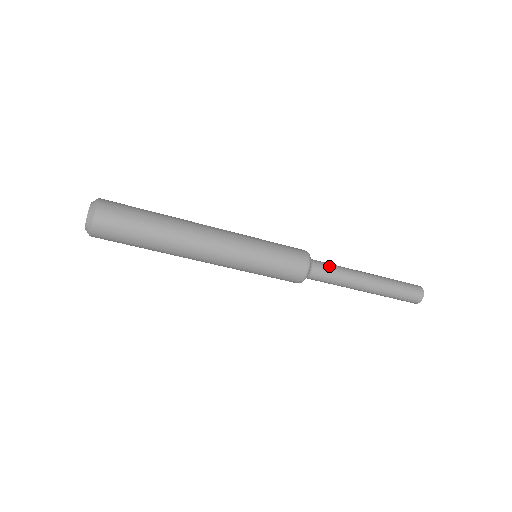
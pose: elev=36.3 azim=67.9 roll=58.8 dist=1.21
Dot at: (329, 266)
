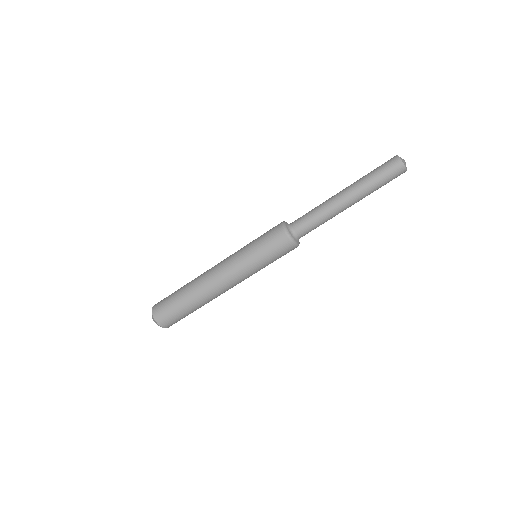
Dot at: (306, 219)
